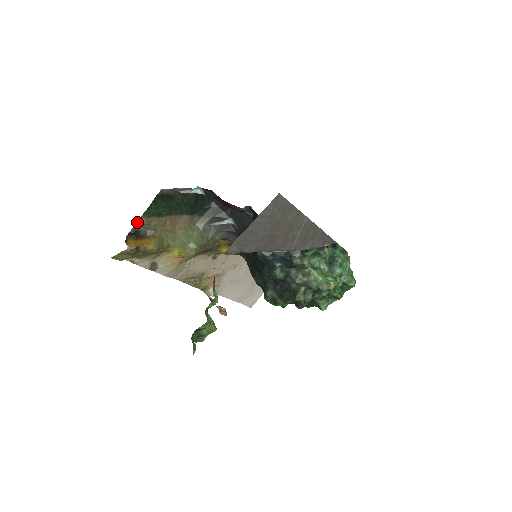
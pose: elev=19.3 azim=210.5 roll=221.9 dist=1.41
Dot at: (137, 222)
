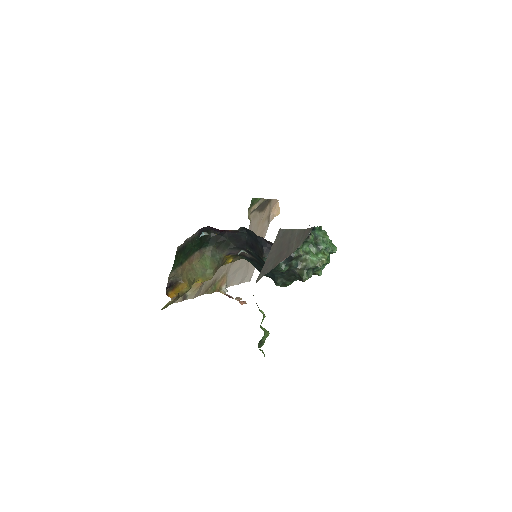
Dot at: (169, 277)
